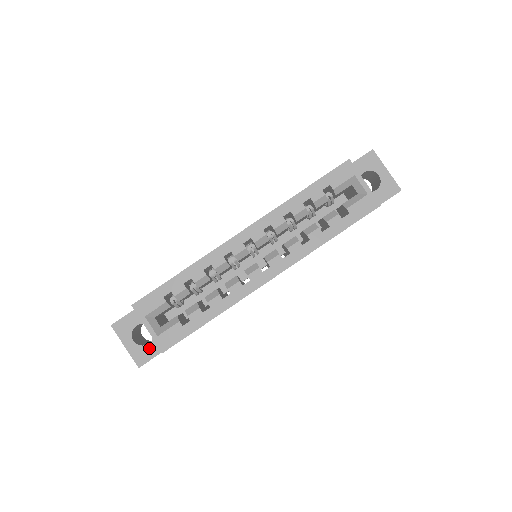
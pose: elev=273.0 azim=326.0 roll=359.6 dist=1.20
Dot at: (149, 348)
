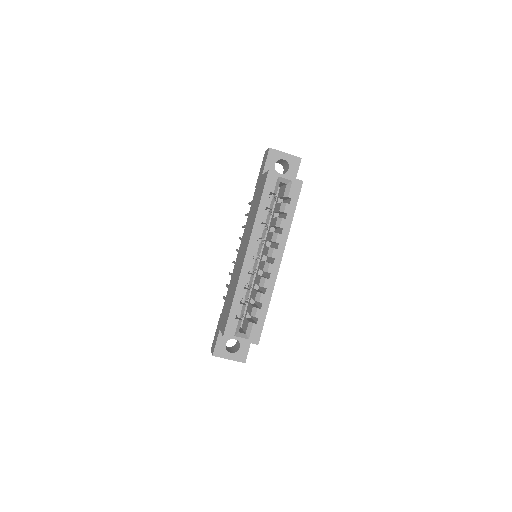
Dot at: (242, 349)
